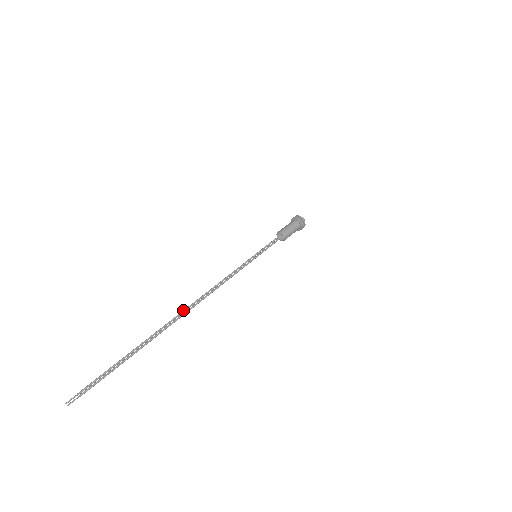
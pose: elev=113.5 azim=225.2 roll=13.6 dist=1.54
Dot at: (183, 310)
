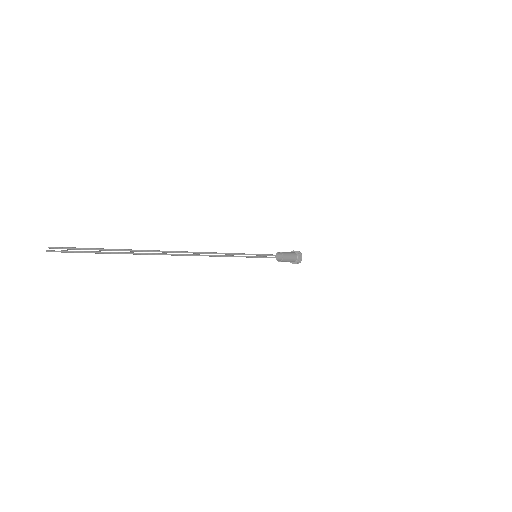
Dot at: (182, 254)
